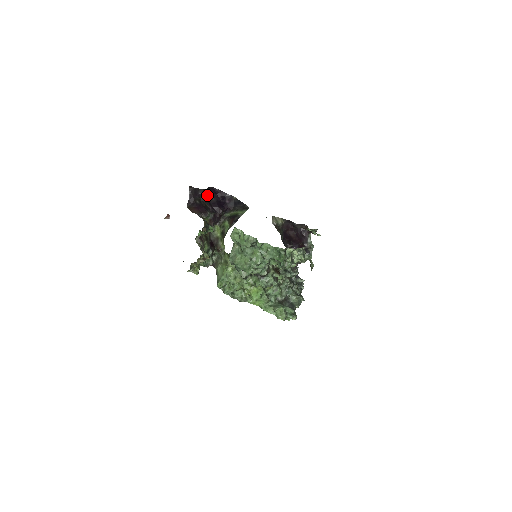
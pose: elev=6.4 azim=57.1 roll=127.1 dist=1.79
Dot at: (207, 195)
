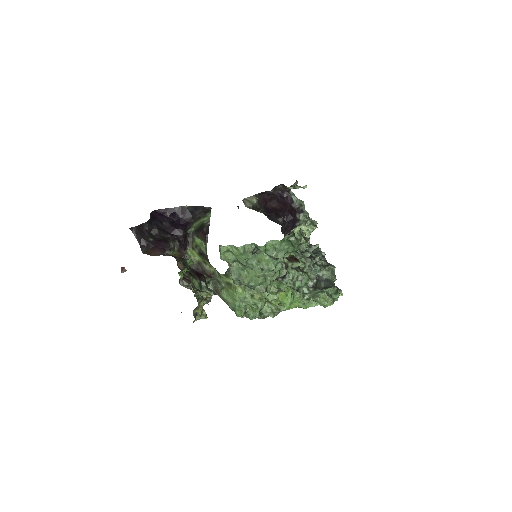
Dot at: (155, 224)
